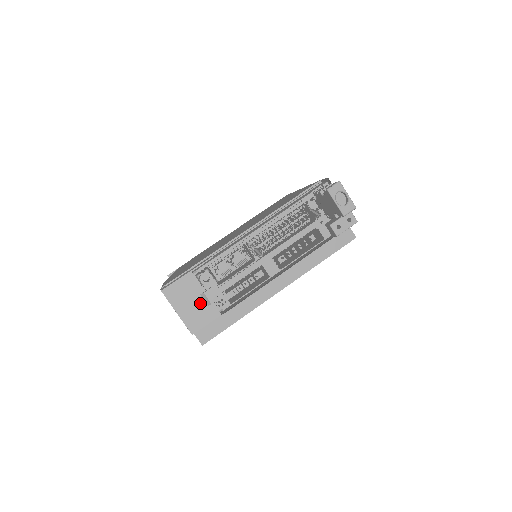
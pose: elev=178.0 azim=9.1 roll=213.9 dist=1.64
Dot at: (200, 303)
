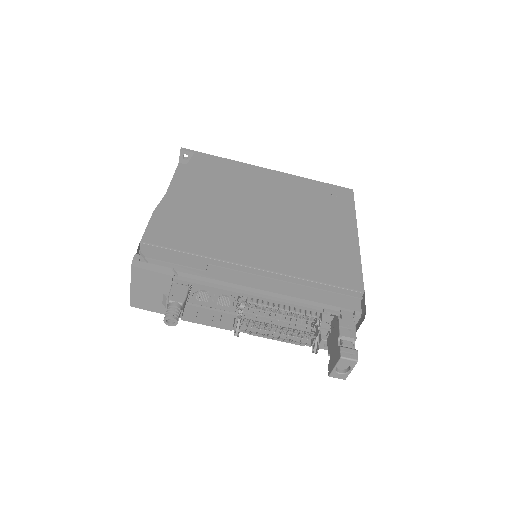
Dot at: (157, 297)
